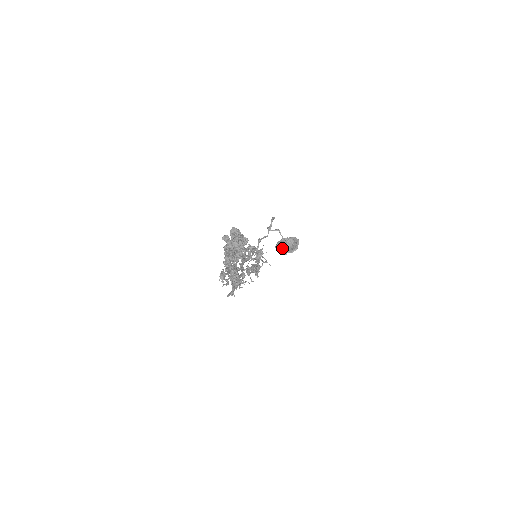
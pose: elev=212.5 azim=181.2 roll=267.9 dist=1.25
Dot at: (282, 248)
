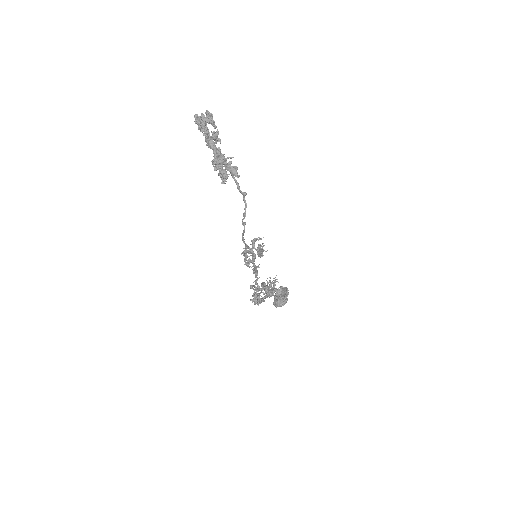
Dot at: (279, 299)
